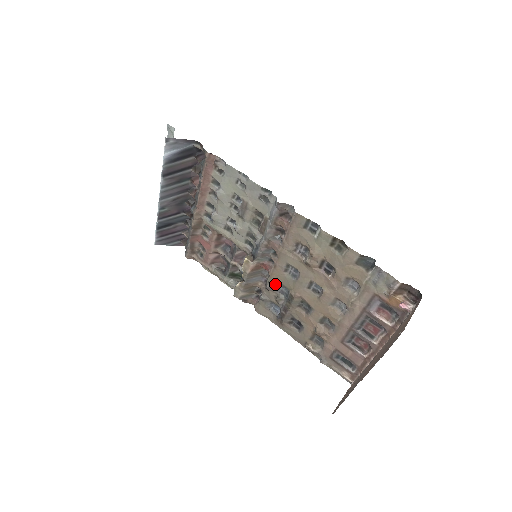
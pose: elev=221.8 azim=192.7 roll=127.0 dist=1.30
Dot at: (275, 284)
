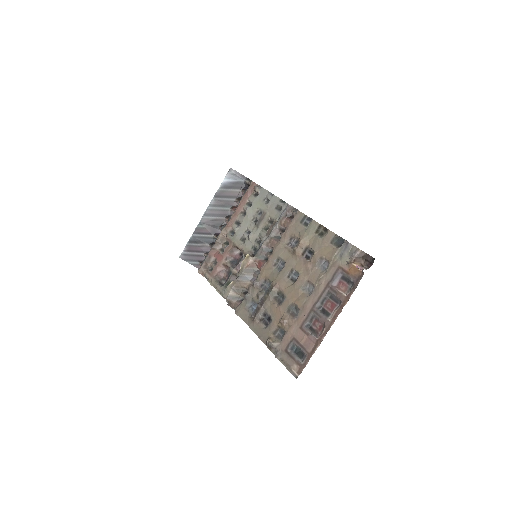
Dot at: (262, 280)
